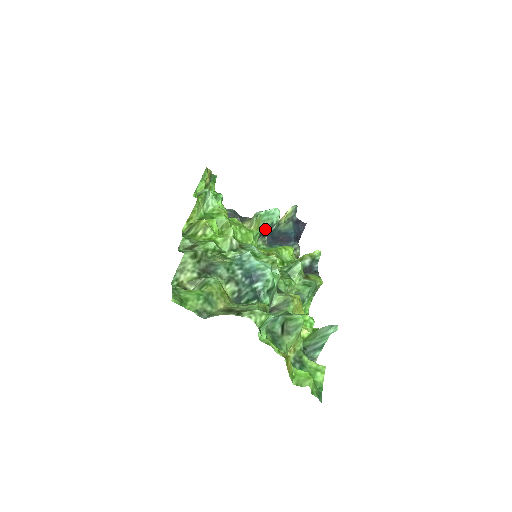
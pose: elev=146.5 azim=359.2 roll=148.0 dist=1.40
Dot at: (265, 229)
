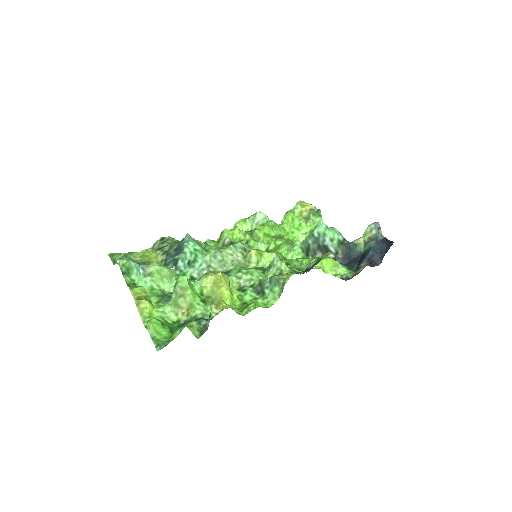
Dot at: (308, 242)
